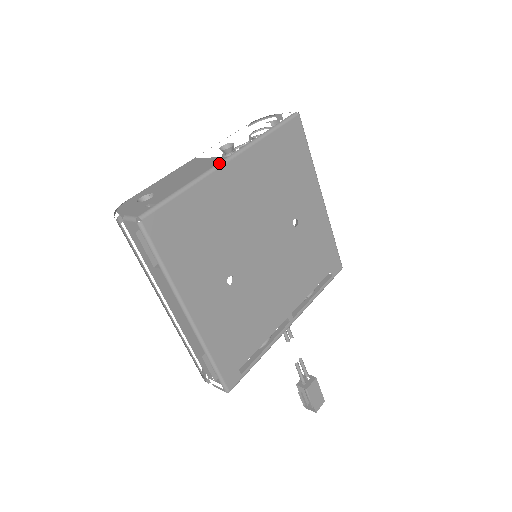
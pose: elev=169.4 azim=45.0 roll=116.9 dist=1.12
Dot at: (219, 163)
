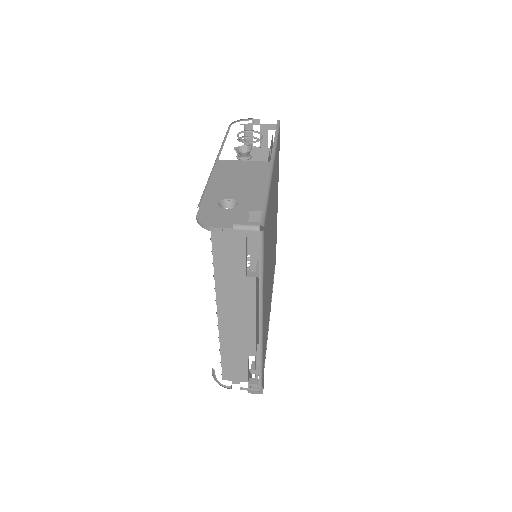
Dot at: (271, 168)
